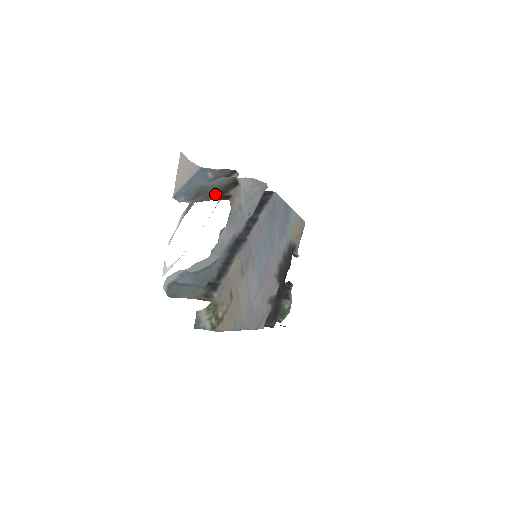
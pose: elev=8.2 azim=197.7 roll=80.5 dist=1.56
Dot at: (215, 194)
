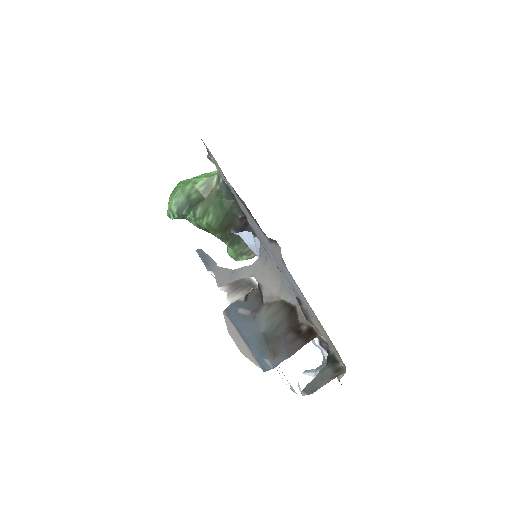
Dot at: (294, 337)
